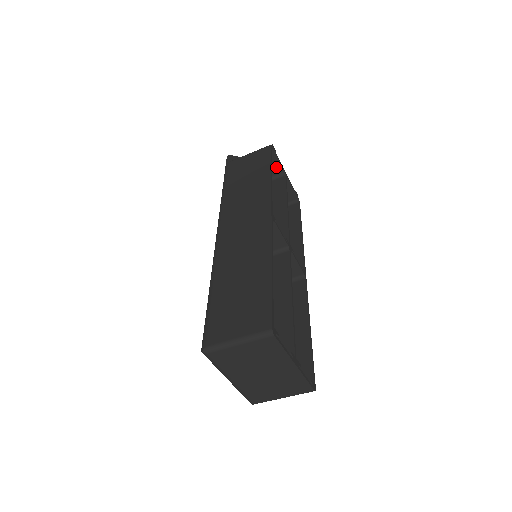
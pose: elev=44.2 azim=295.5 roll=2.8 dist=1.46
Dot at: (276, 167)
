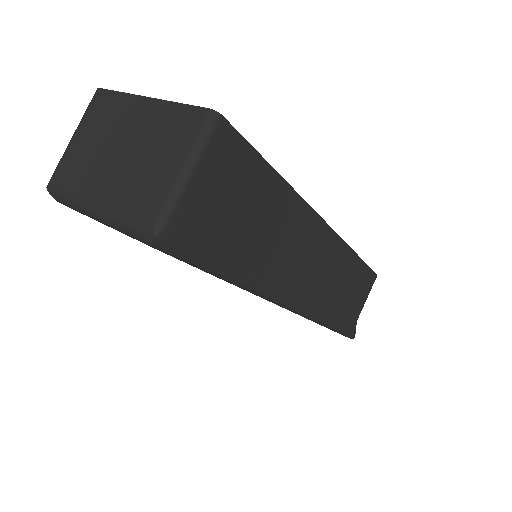
Dot at: occluded
